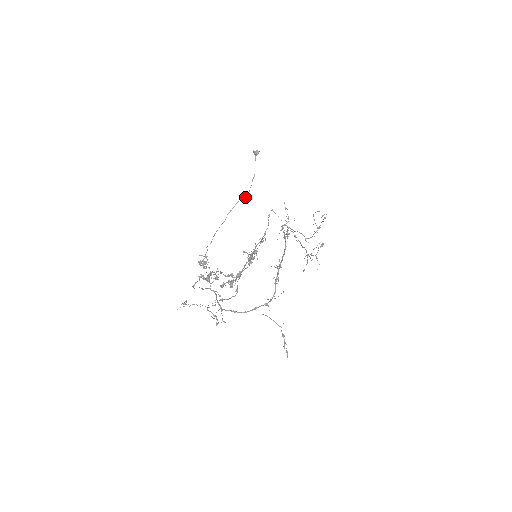
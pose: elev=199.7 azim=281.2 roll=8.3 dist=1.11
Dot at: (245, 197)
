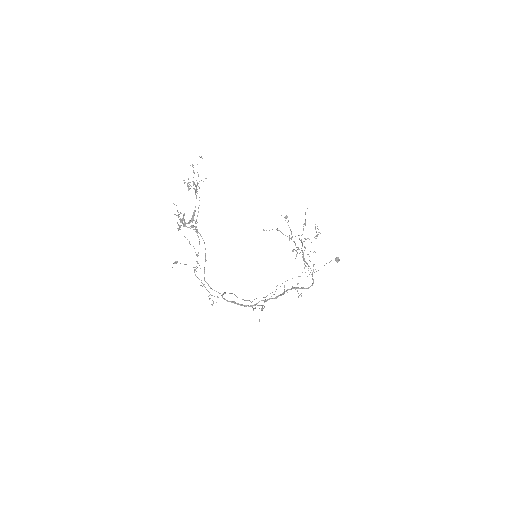
Dot at: occluded
